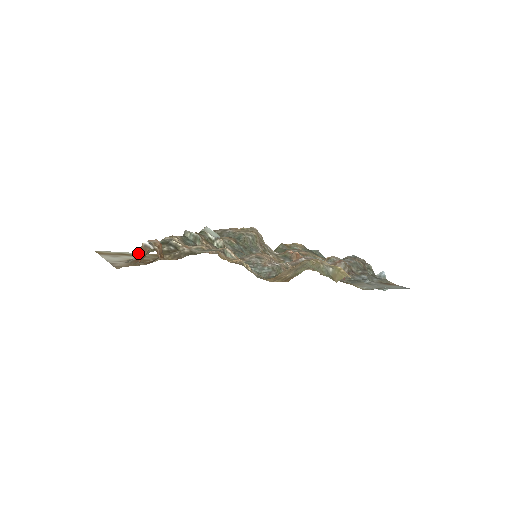
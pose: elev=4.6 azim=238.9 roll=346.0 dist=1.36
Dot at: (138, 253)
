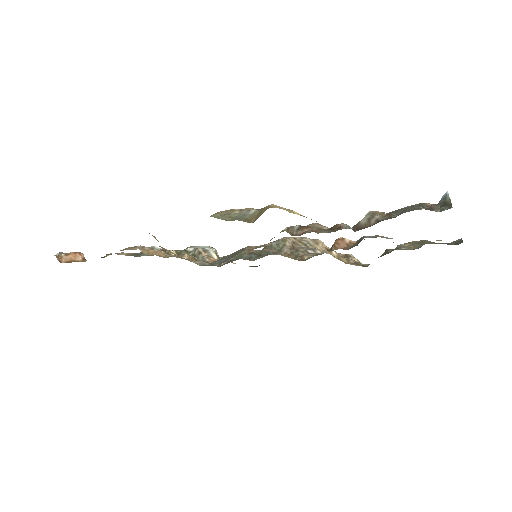
Dot at: occluded
